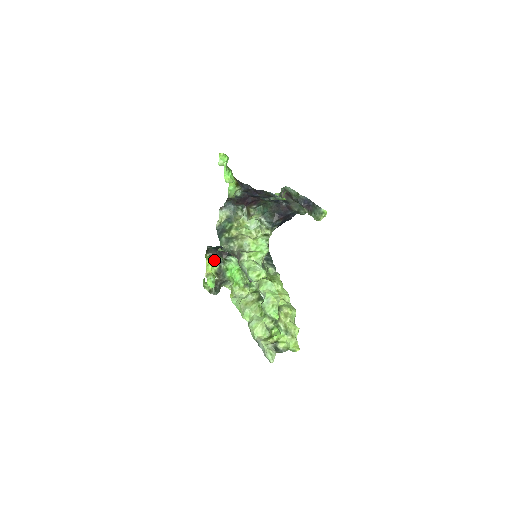
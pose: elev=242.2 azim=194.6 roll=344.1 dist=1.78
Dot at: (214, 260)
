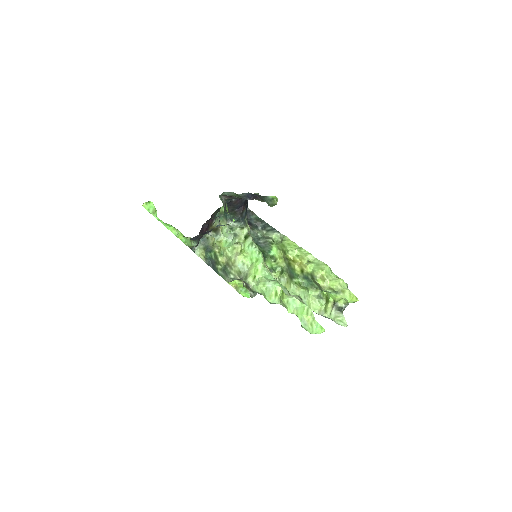
Dot at: occluded
